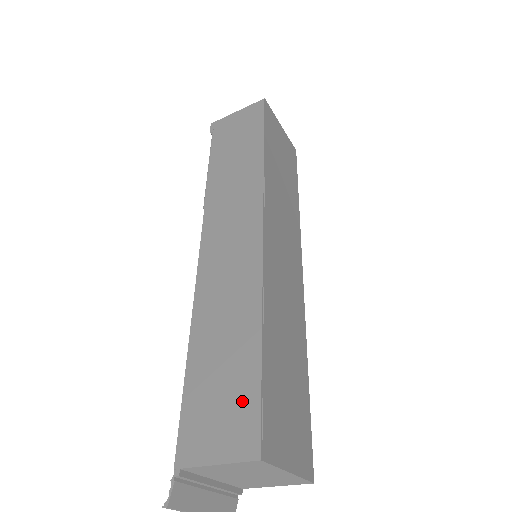
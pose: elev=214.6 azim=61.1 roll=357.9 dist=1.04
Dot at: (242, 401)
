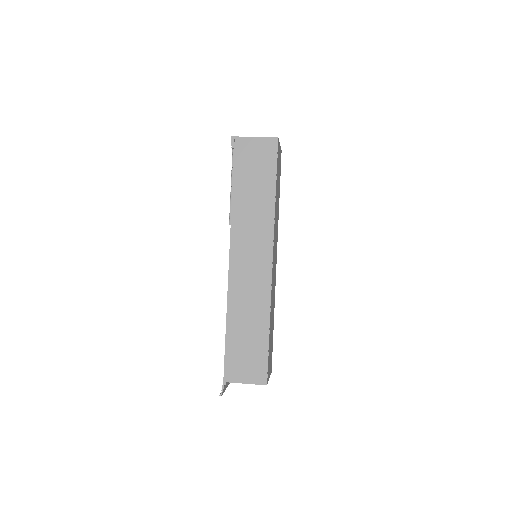
Dot at: (258, 359)
